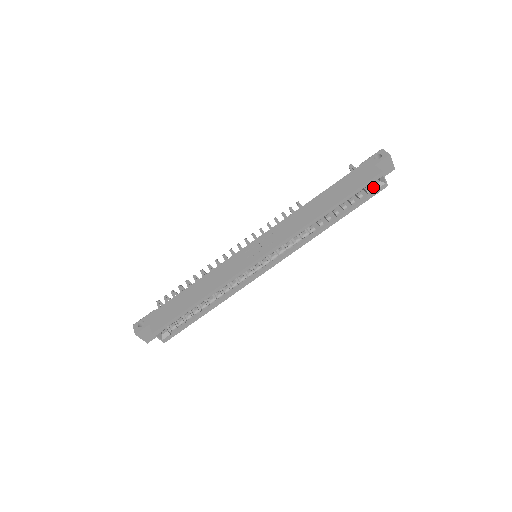
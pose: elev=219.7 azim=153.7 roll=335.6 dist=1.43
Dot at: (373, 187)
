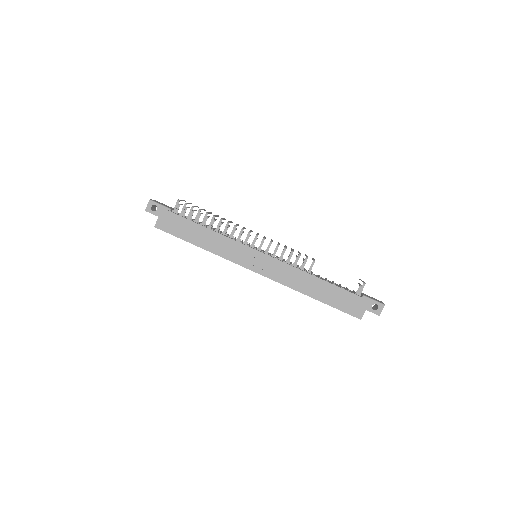
Dot at: occluded
